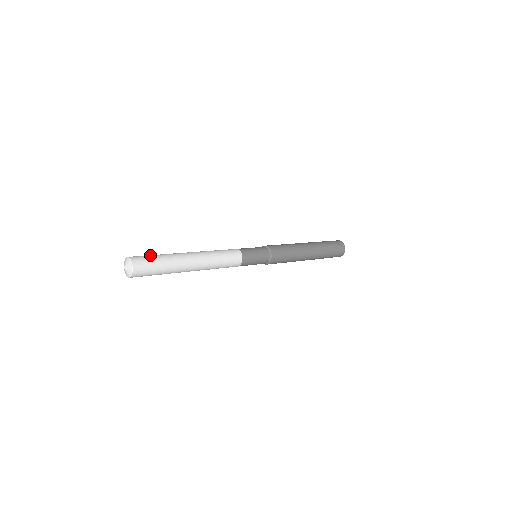
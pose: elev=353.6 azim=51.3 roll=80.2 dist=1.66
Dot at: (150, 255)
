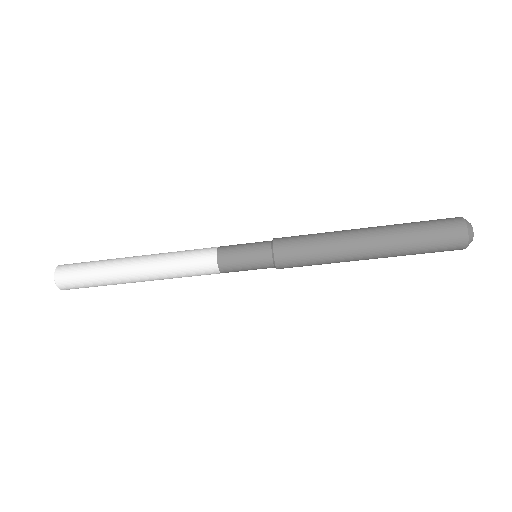
Dot at: occluded
